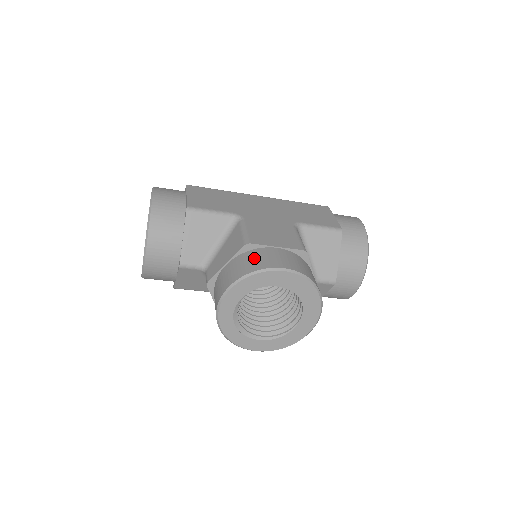
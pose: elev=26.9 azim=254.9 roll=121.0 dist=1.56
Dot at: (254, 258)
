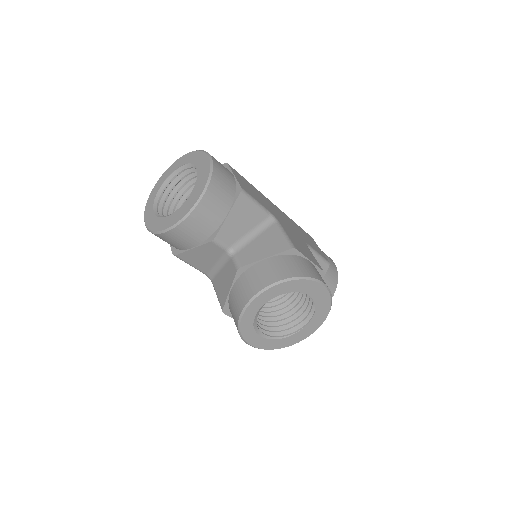
Dot at: (299, 264)
